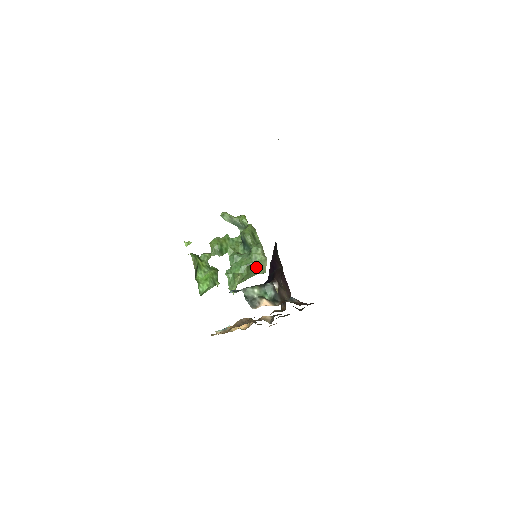
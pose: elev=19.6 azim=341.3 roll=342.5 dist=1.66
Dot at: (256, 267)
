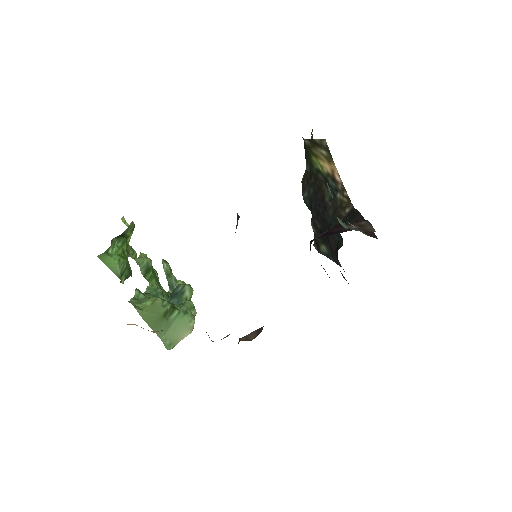
Dot at: (174, 324)
